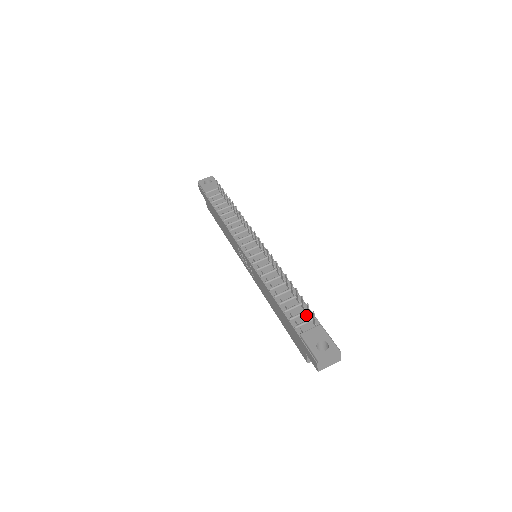
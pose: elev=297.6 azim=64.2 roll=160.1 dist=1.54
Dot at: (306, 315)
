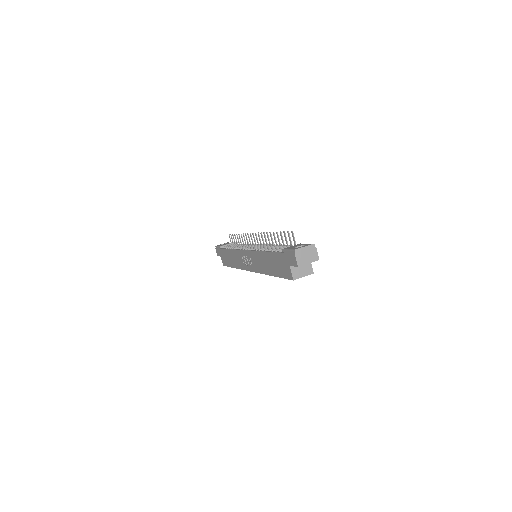
Dot at: occluded
